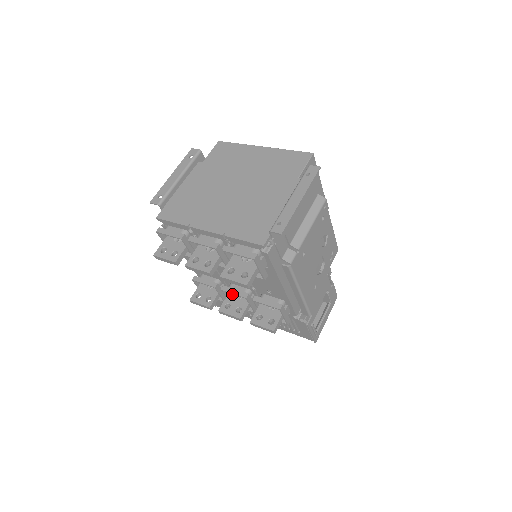
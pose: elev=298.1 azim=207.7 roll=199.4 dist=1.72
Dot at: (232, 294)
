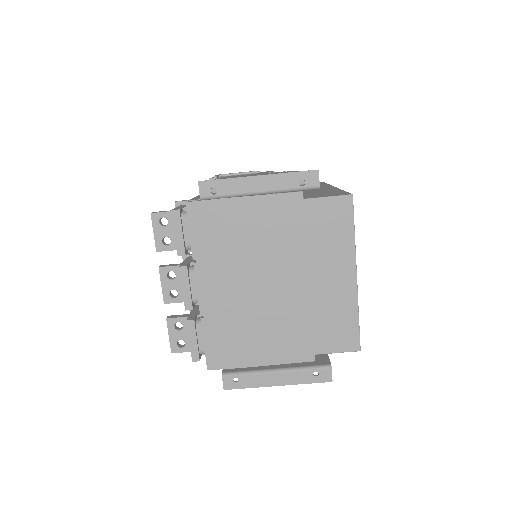
Dot at: occluded
